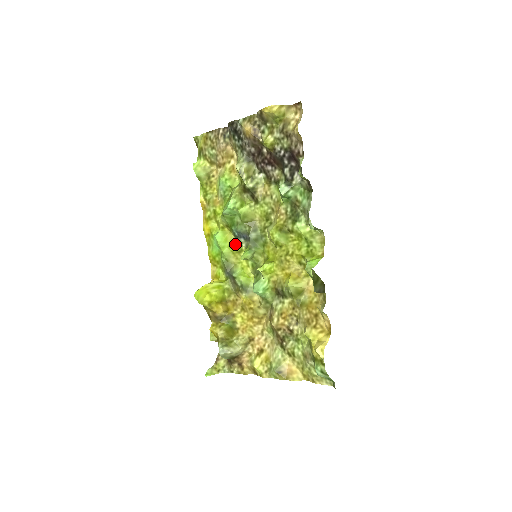
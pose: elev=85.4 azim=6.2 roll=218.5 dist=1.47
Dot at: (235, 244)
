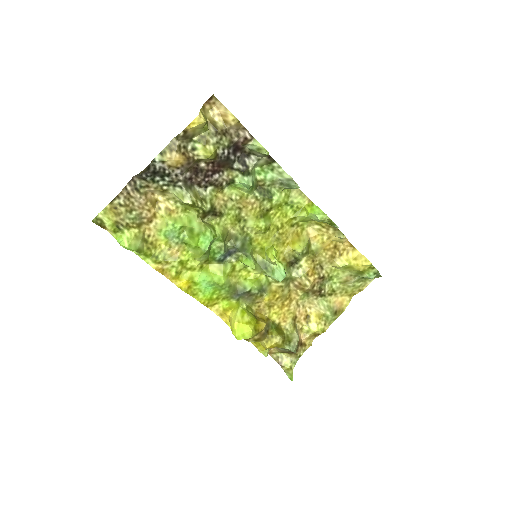
Dot at: (225, 267)
